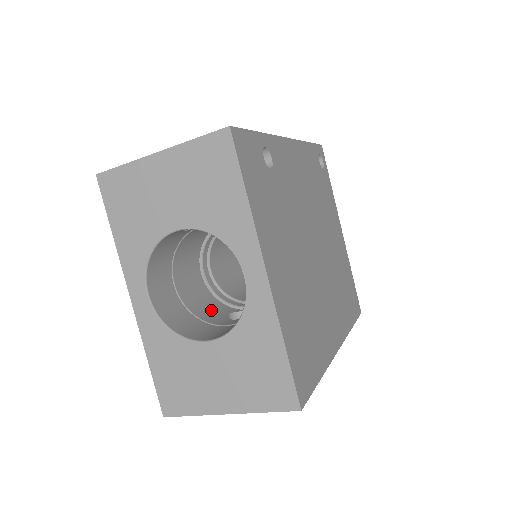
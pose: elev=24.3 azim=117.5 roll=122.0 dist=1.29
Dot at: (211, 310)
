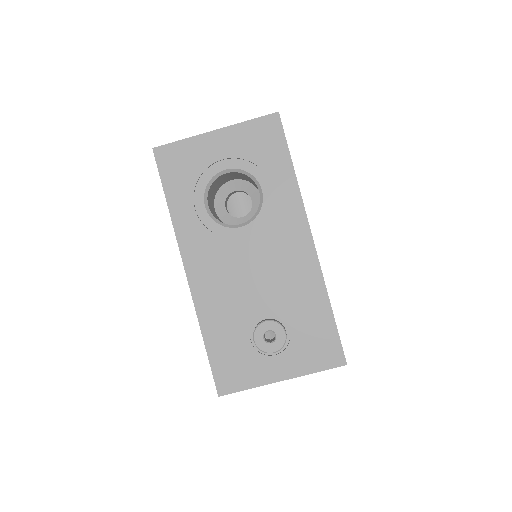
Dot at: occluded
